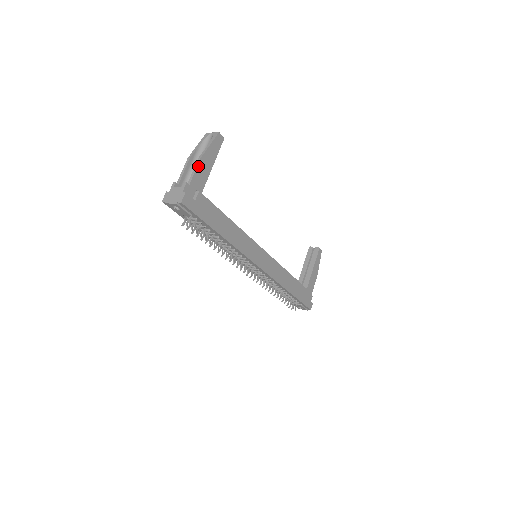
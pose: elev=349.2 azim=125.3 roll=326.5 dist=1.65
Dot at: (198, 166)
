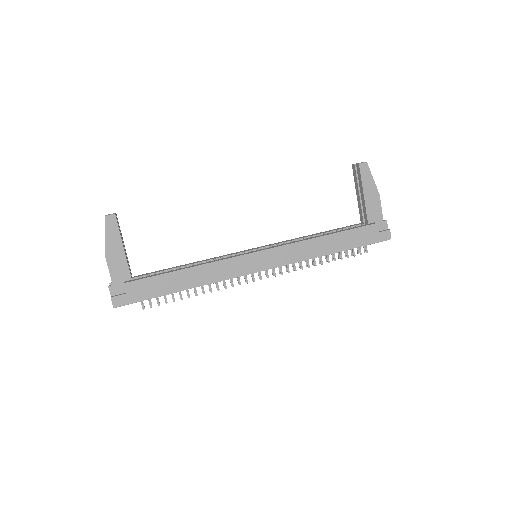
Dot at: (108, 264)
